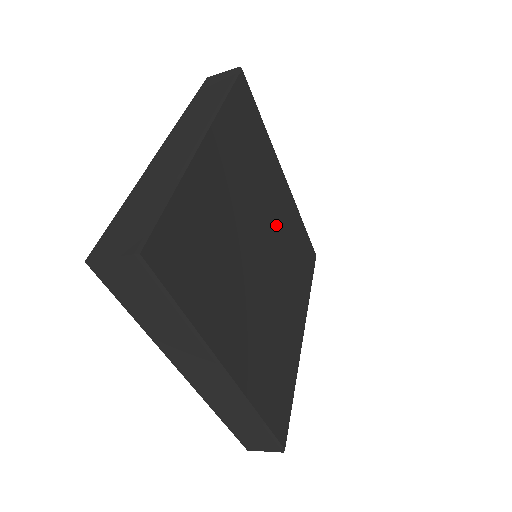
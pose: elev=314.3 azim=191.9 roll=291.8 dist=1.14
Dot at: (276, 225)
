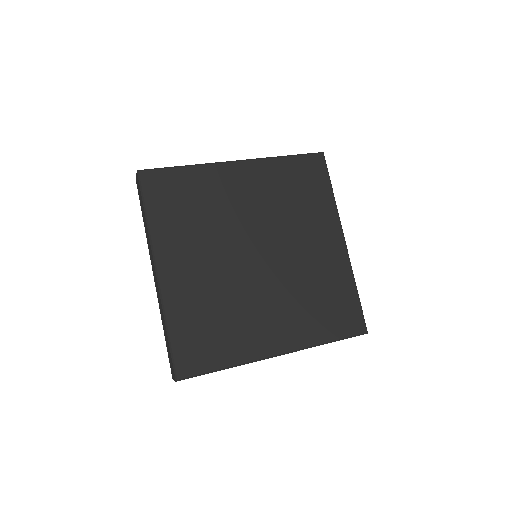
Dot at: (297, 255)
